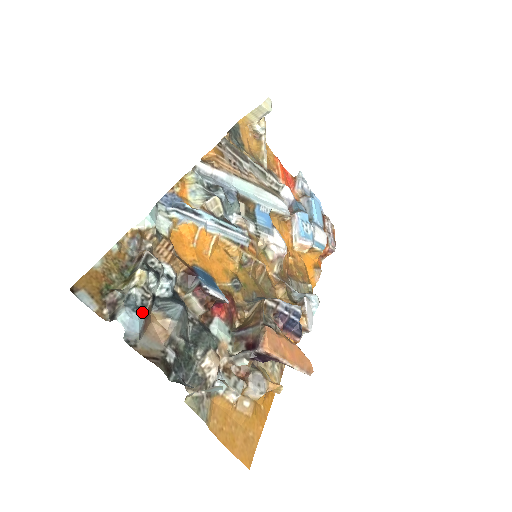
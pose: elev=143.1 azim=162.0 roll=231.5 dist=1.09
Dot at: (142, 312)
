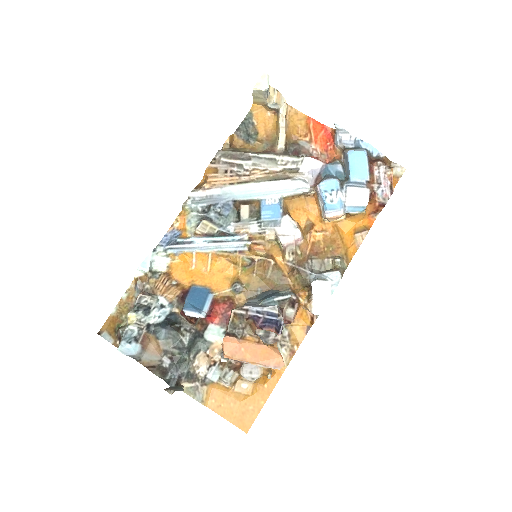
Dot at: (138, 339)
